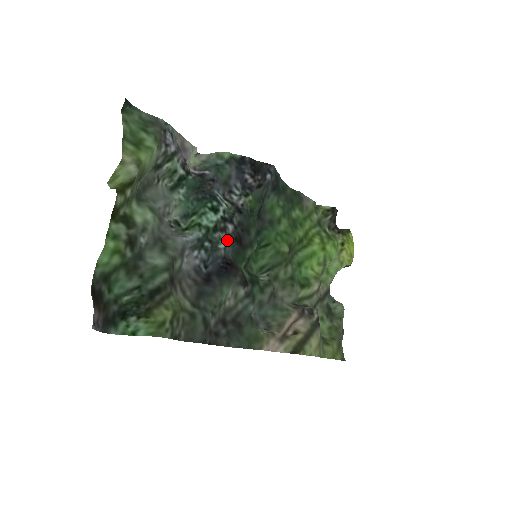
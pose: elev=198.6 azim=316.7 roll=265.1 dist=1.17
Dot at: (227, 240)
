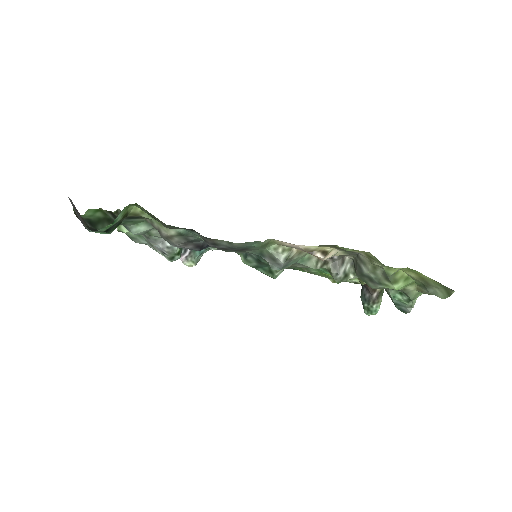
Dot at: occluded
